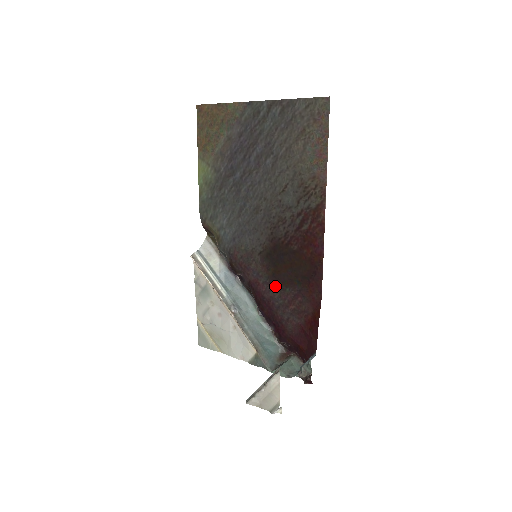
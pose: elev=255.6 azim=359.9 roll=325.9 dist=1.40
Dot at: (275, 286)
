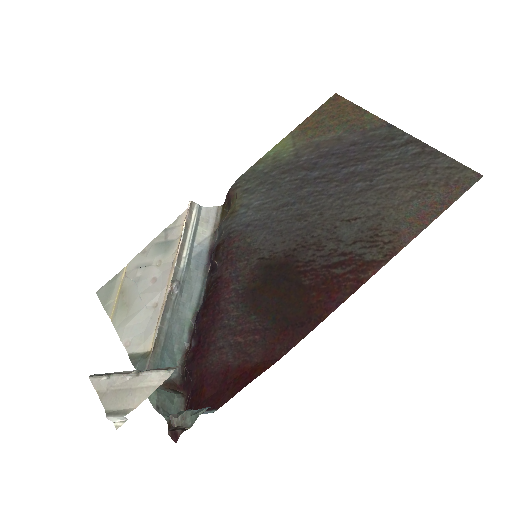
Dot at: (243, 302)
